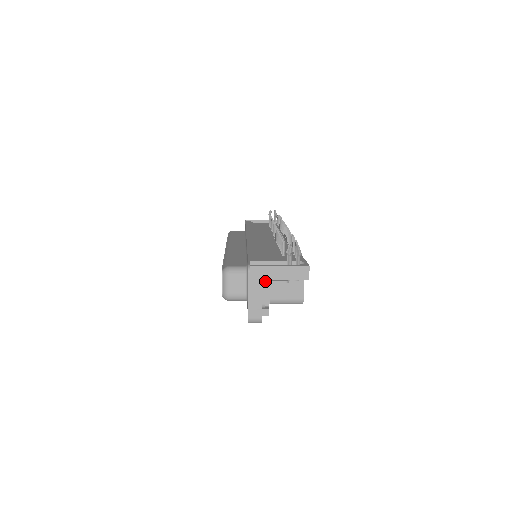
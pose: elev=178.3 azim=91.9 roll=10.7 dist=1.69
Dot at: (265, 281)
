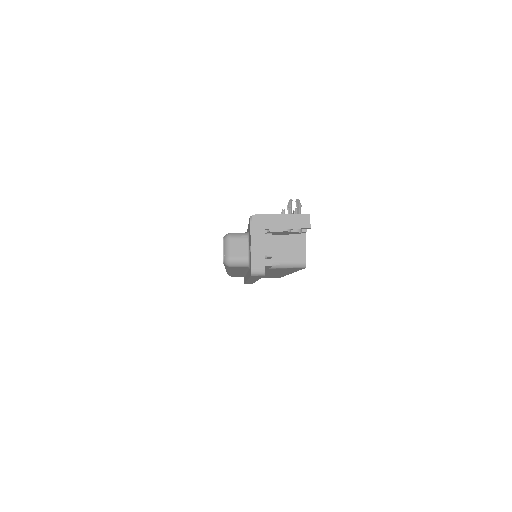
Dot at: (267, 231)
